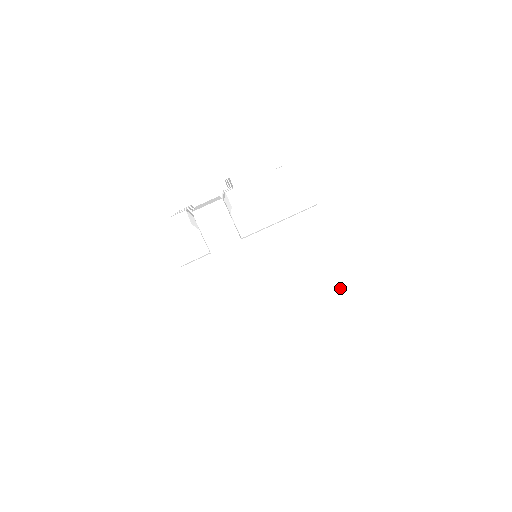
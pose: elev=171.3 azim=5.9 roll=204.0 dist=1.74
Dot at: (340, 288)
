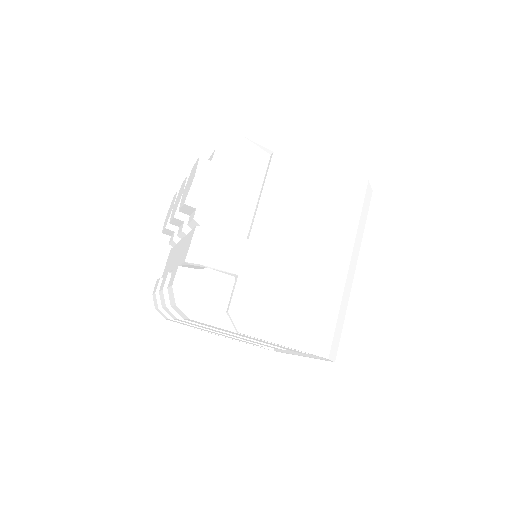
Dot at: (352, 199)
